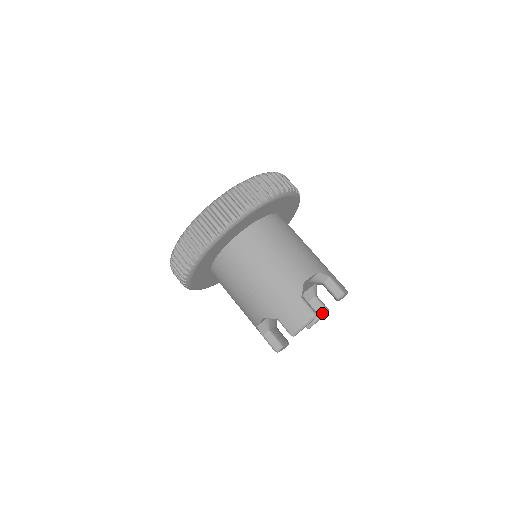
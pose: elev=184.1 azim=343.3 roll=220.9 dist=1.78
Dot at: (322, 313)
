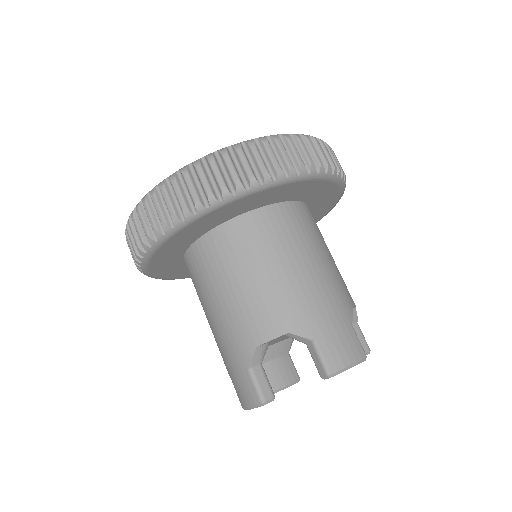
Dot at: (294, 379)
